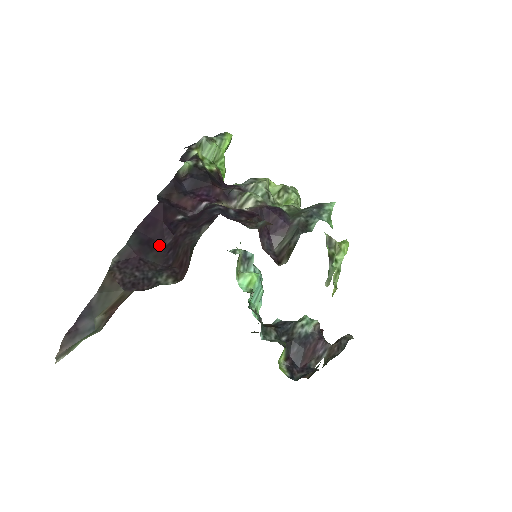
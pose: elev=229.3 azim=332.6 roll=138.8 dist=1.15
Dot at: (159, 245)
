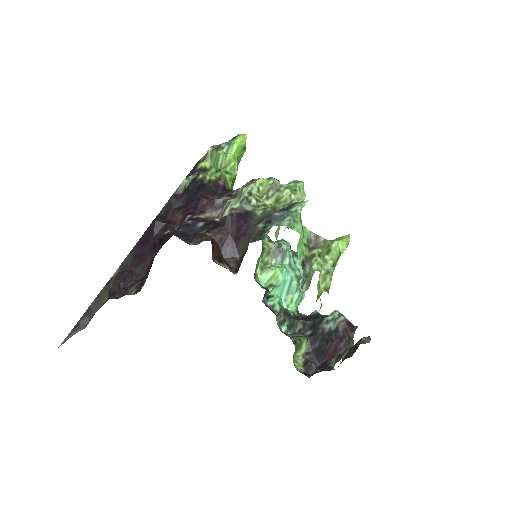
Dot at: (148, 258)
